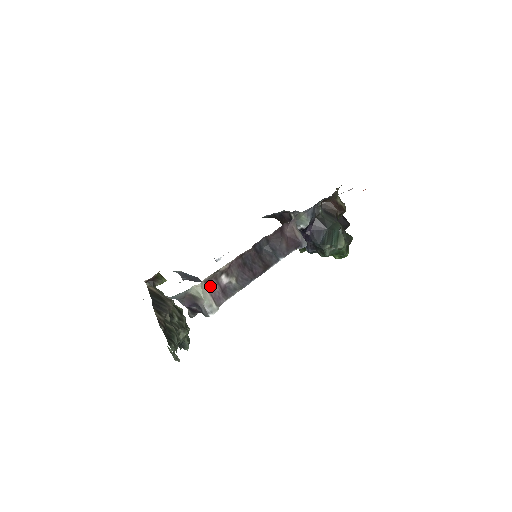
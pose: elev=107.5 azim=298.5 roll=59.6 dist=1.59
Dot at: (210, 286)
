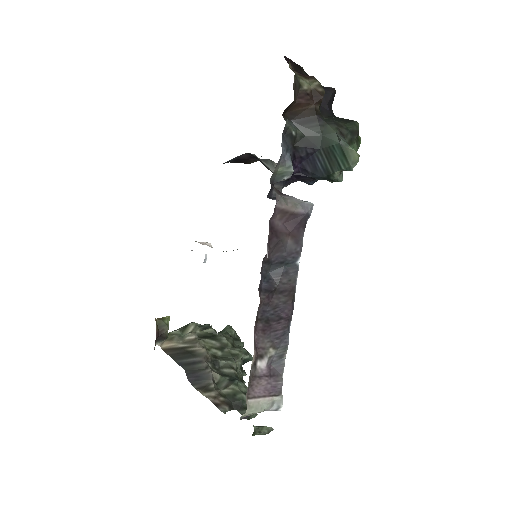
Dot at: (255, 391)
